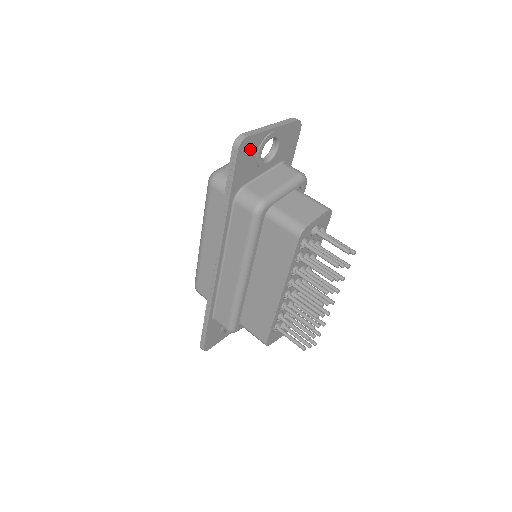
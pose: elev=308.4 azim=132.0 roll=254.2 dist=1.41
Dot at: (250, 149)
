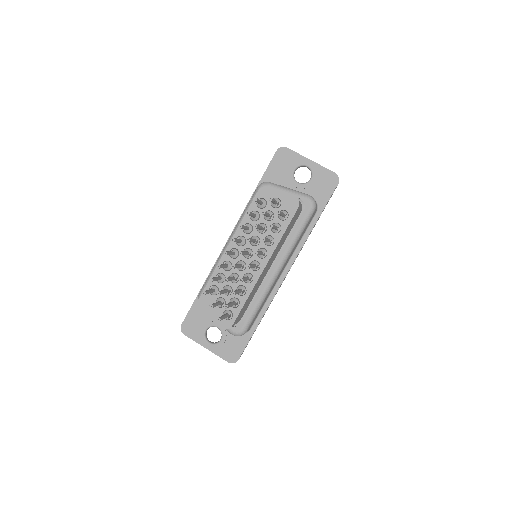
Dot at: (286, 159)
